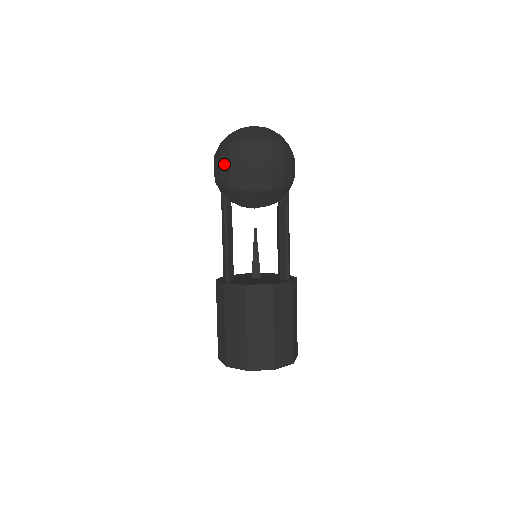
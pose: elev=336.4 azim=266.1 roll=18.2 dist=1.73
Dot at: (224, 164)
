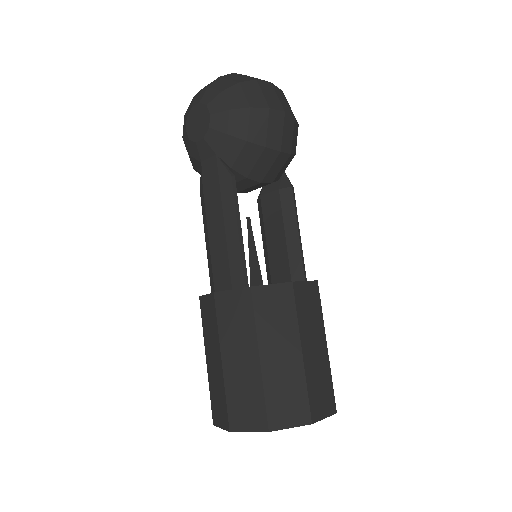
Dot at: (237, 106)
